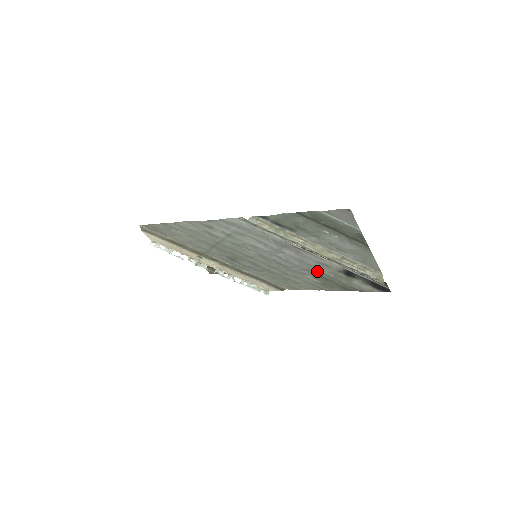
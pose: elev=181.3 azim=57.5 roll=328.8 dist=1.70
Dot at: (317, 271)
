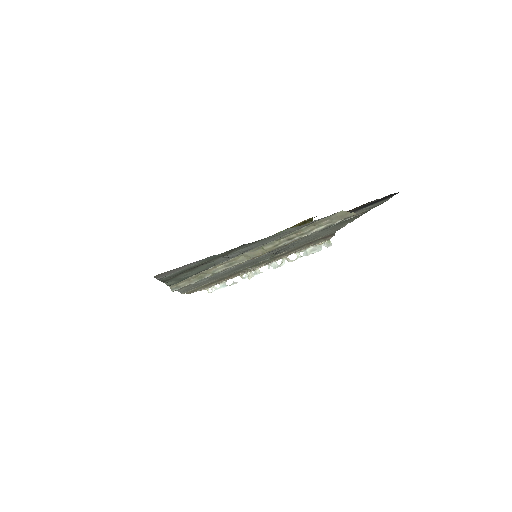
Dot at: occluded
